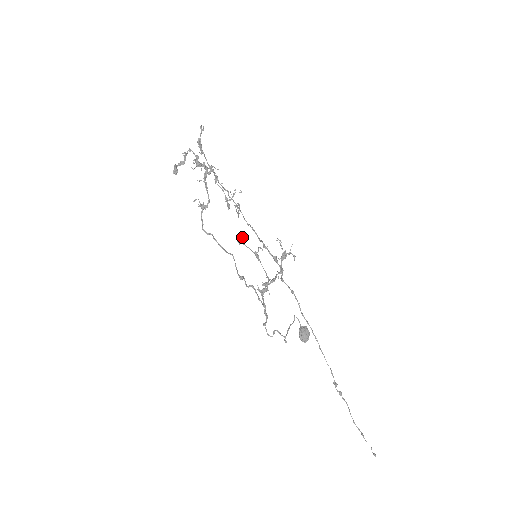
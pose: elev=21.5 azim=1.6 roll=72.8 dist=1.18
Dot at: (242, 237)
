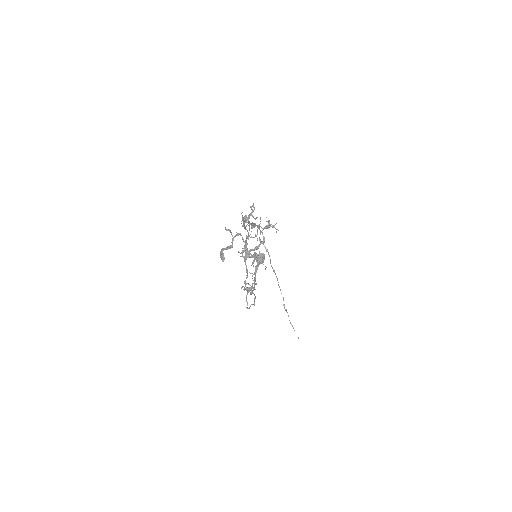
Dot at: (254, 259)
